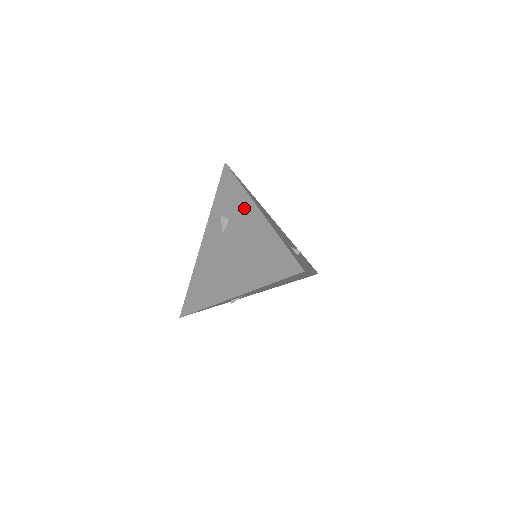
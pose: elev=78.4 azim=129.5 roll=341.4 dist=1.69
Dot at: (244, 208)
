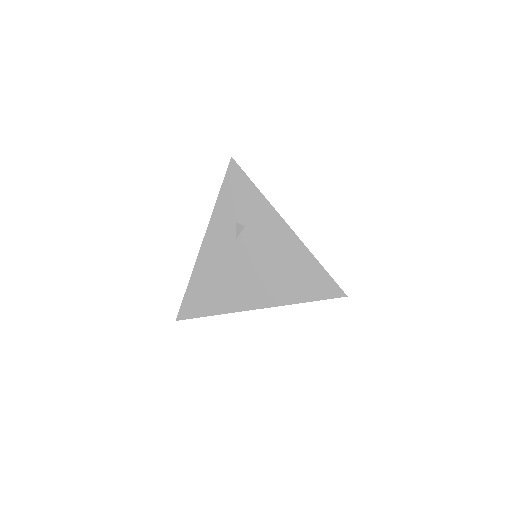
Dot at: (267, 219)
